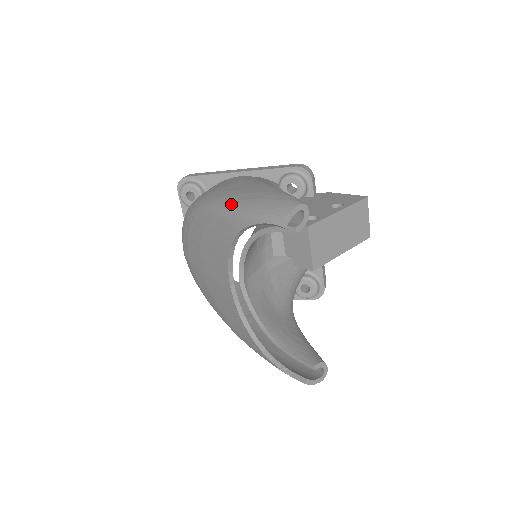
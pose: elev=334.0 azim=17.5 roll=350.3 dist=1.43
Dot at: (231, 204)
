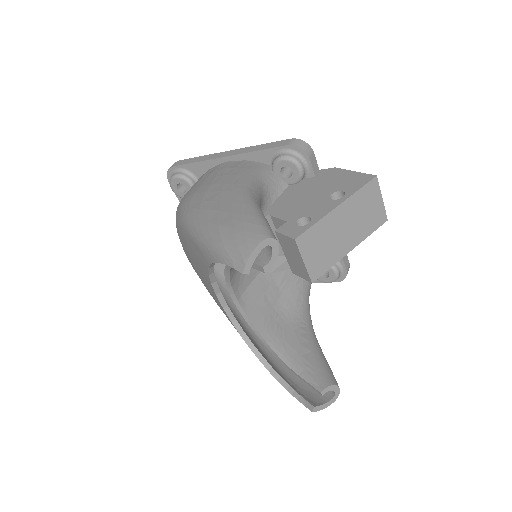
Dot at: (199, 227)
